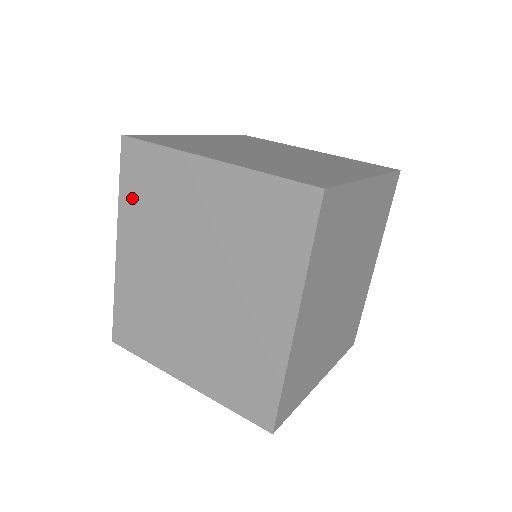
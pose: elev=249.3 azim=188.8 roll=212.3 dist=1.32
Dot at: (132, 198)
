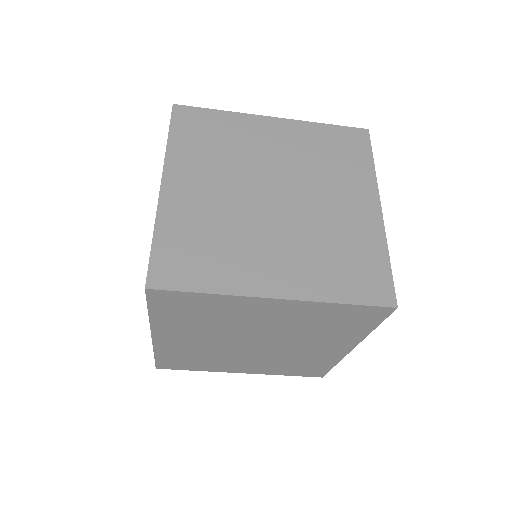
Dot at: occluded
